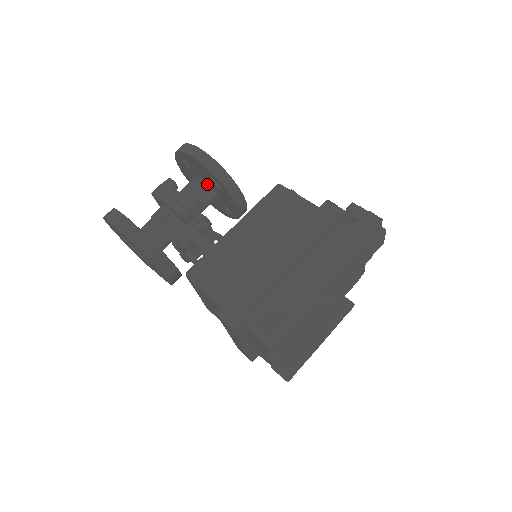
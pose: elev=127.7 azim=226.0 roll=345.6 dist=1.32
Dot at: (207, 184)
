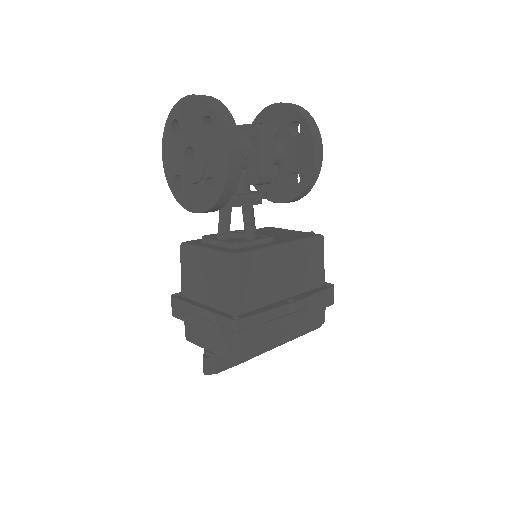
Dot at: (284, 161)
